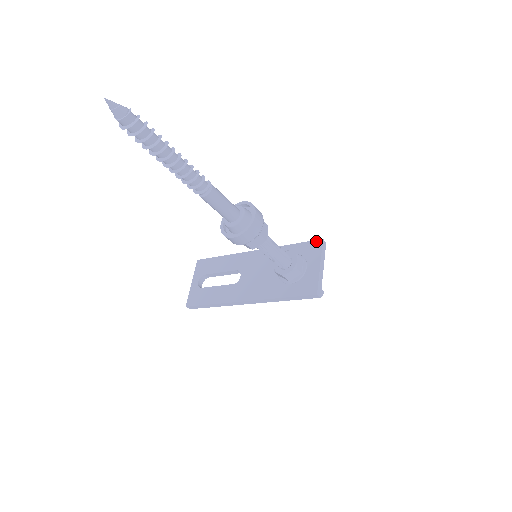
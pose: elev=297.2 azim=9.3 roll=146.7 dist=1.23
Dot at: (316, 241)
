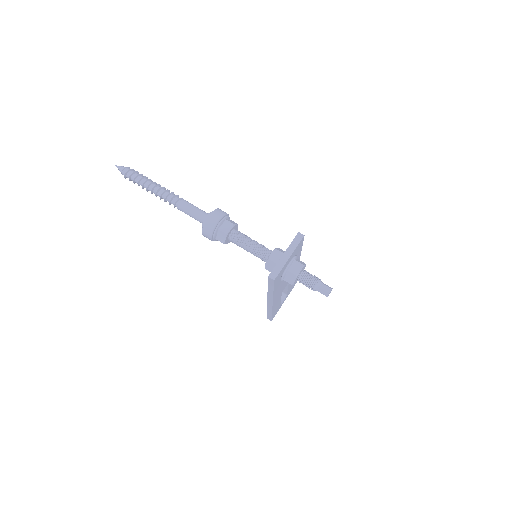
Dot at: occluded
